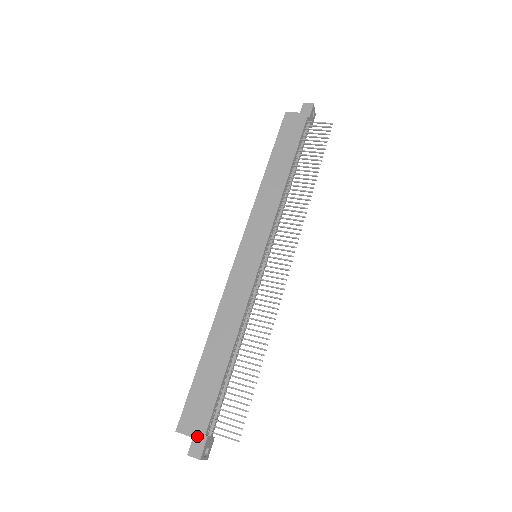
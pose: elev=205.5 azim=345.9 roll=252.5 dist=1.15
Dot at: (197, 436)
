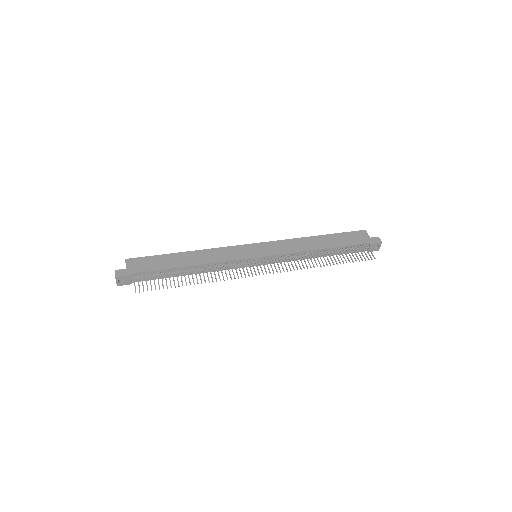
Dot at: (128, 270)
